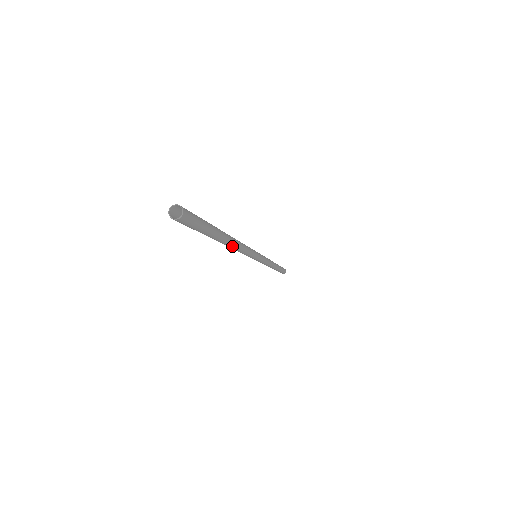
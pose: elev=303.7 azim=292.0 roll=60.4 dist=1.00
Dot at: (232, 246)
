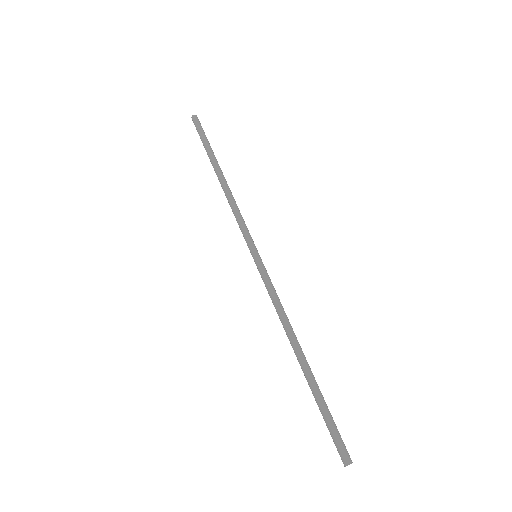
Dot at: (298, 344)
